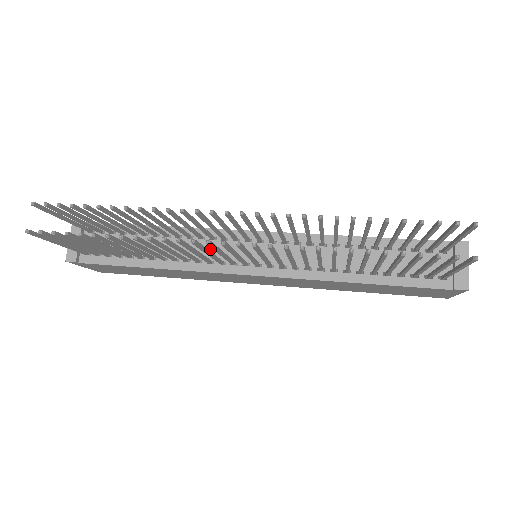
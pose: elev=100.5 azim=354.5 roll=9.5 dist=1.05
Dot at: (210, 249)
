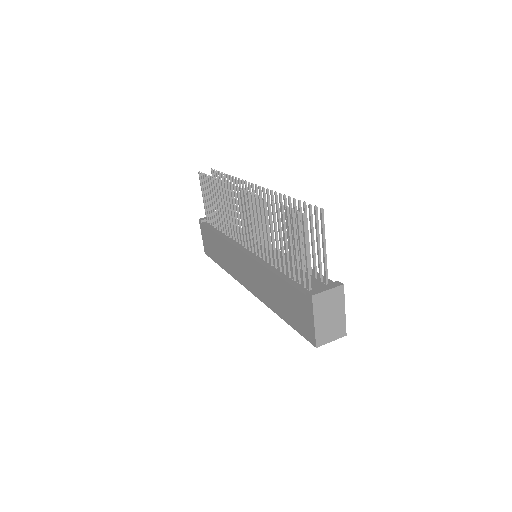
Dot at: occluded
